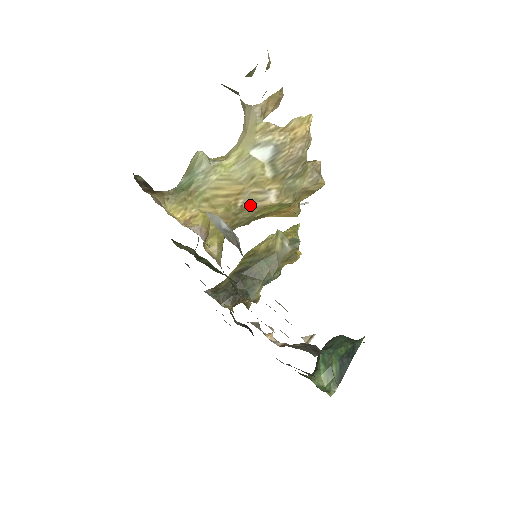
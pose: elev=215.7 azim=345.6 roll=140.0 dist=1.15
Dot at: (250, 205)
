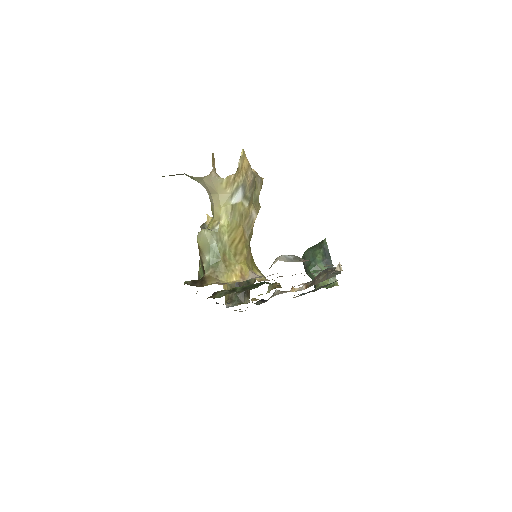
Dot at: (250, 232)
